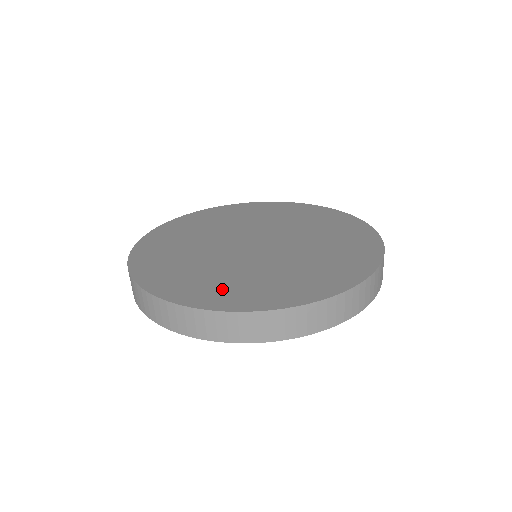
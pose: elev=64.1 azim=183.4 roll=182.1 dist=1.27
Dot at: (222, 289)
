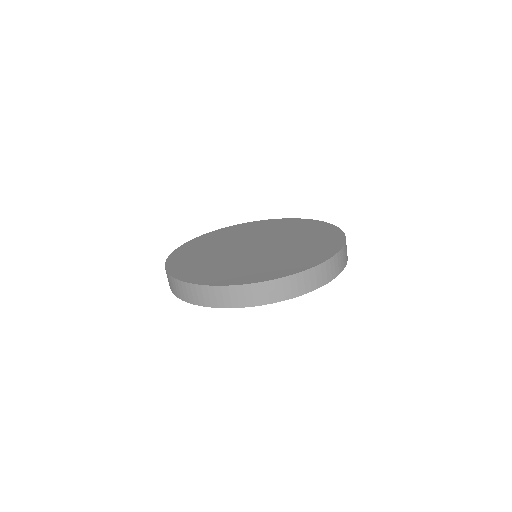
Dot at: (194, 268)
